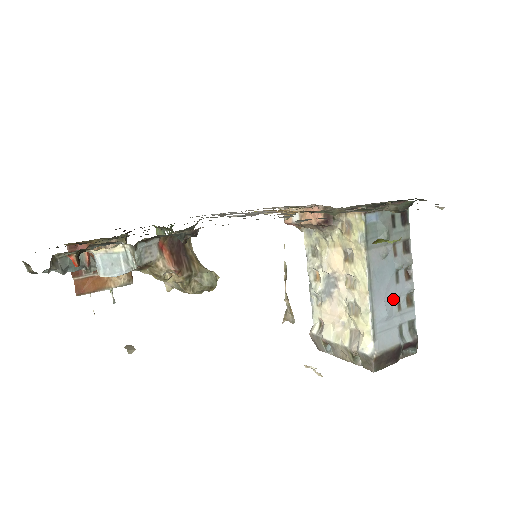
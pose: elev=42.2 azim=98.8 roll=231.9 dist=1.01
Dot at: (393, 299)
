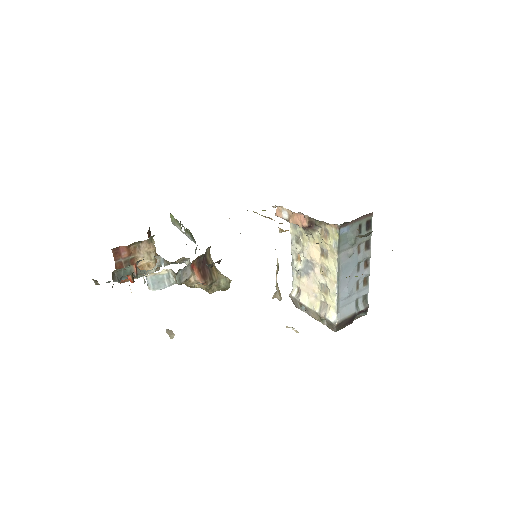
Dot at: (354, 283)
